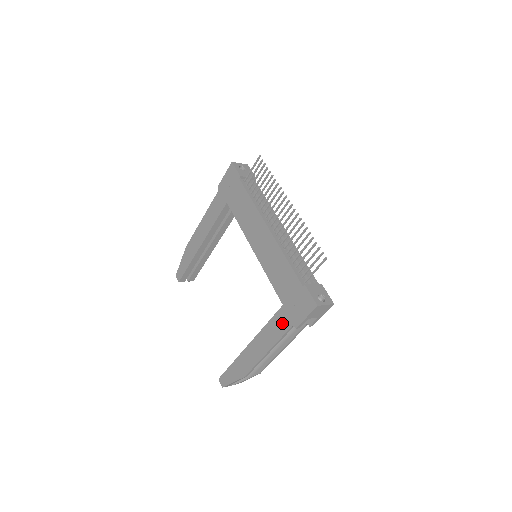
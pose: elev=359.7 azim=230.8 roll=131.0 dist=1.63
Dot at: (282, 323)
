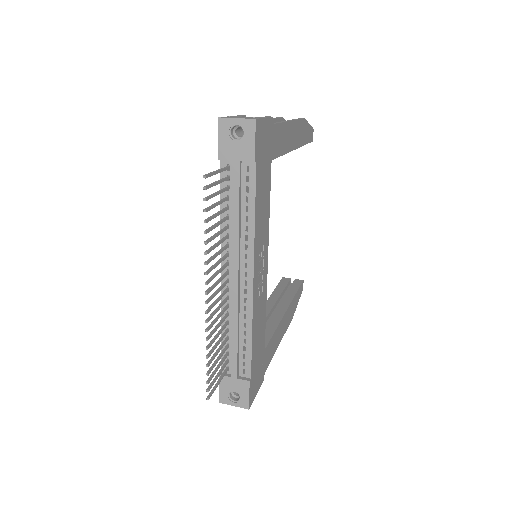
Dot at: occluded
